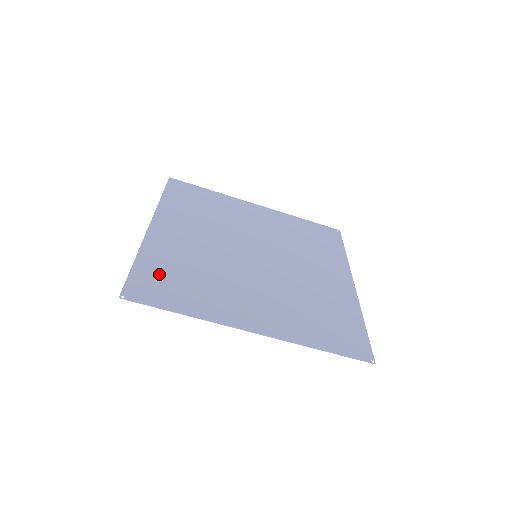
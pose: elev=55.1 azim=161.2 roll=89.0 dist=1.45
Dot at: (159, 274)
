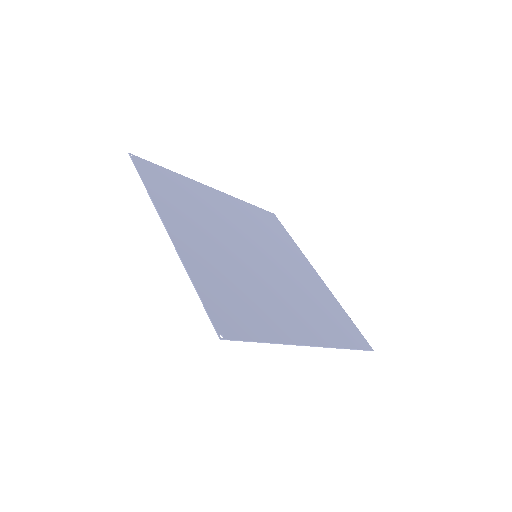
Dot at: (171, 181)
